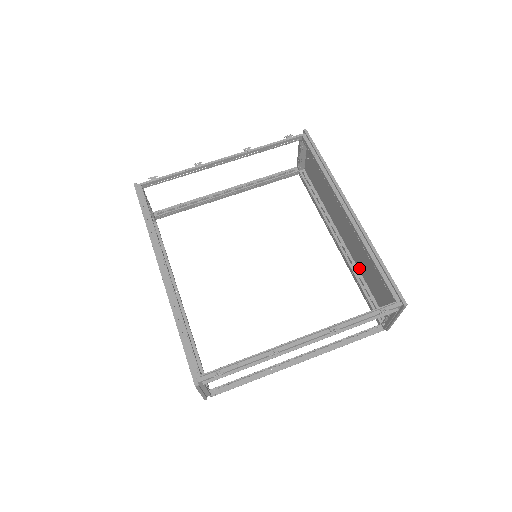
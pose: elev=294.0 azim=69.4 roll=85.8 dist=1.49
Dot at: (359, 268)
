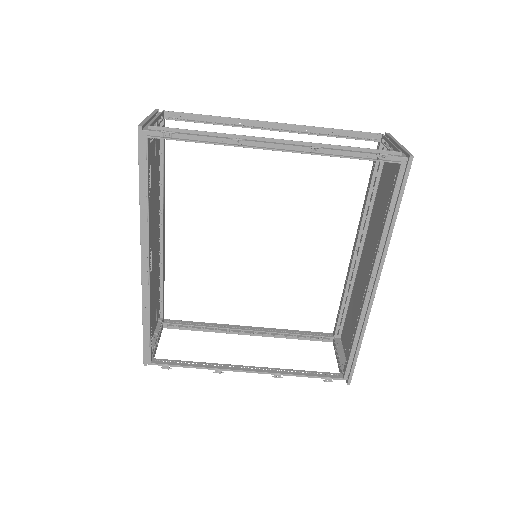
Dot at: (353, 290)
